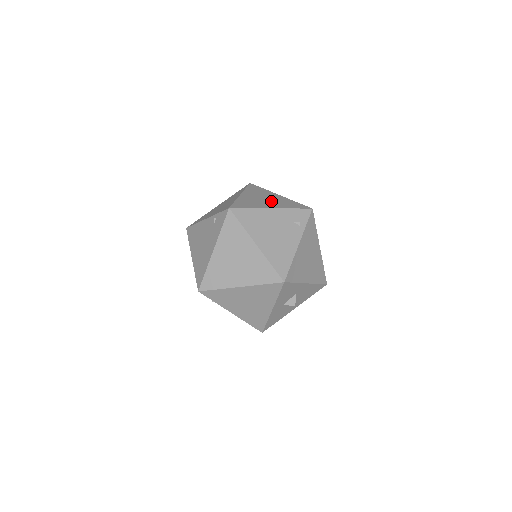
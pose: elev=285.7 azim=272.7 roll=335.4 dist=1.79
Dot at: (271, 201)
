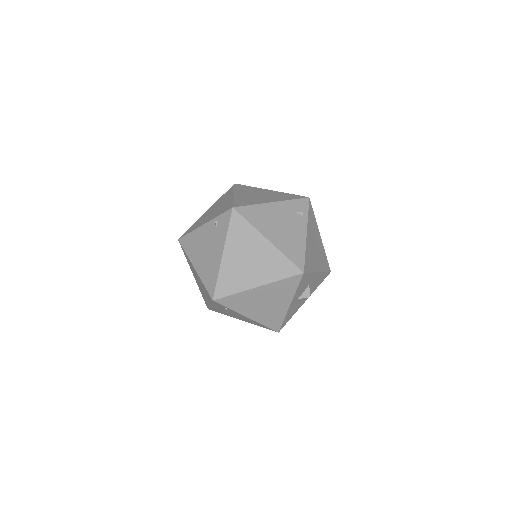
Dot at: (267, 196)
